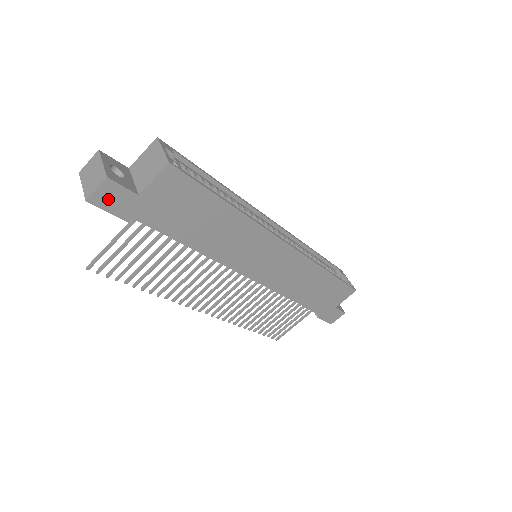
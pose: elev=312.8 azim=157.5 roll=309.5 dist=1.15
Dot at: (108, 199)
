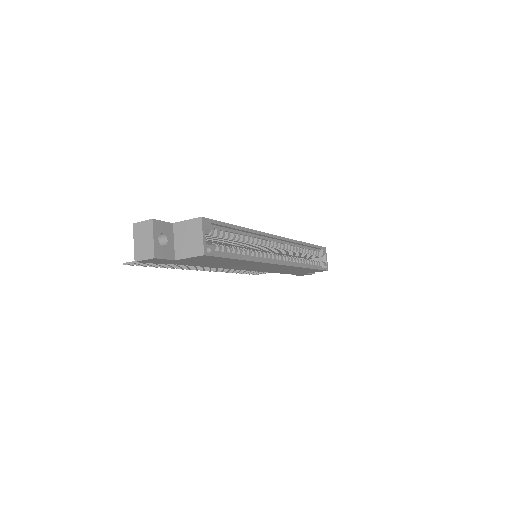
Dot at: (151, 261)
